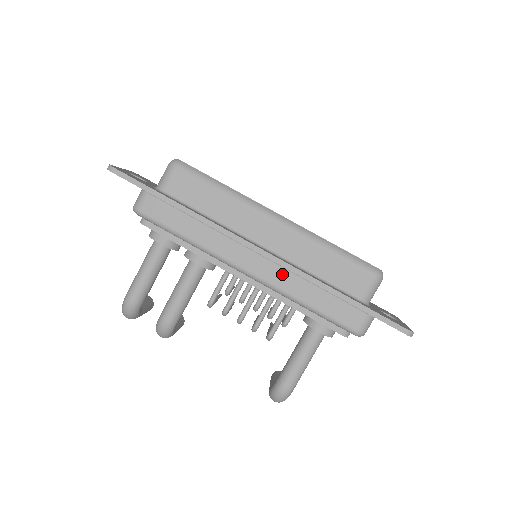
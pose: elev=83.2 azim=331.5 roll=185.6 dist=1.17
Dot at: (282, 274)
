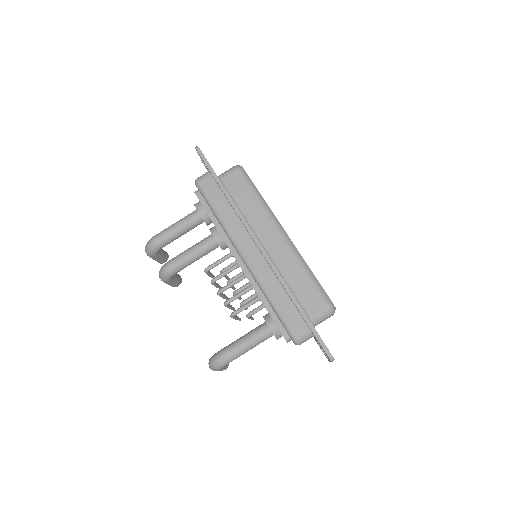
Dot at: (266, 270)
